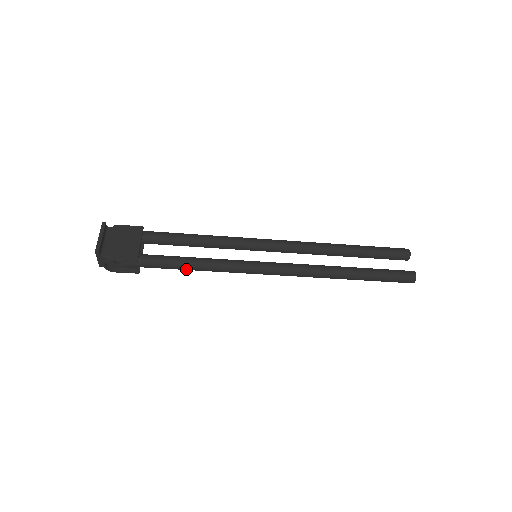
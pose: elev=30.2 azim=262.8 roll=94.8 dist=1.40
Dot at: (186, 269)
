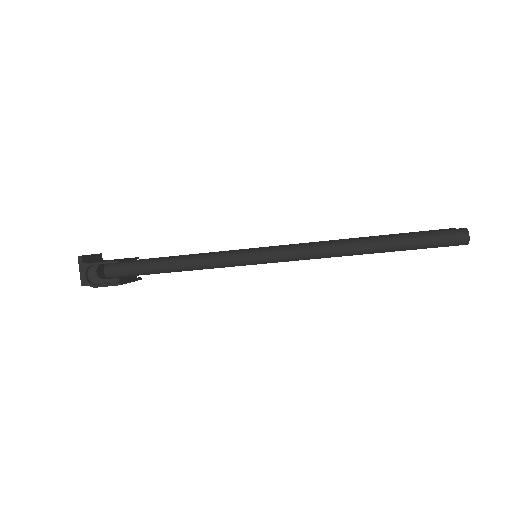
Dot at: (171, 266)
